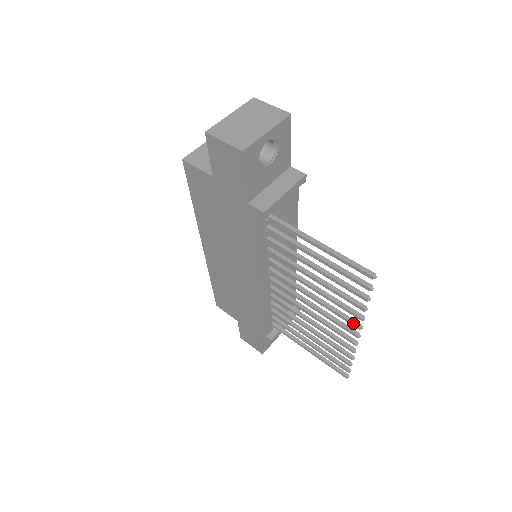
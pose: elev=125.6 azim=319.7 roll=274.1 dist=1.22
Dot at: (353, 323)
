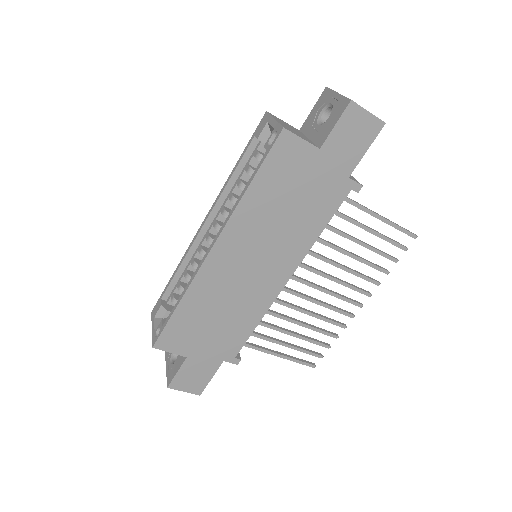
Dot at: (367, 292)
